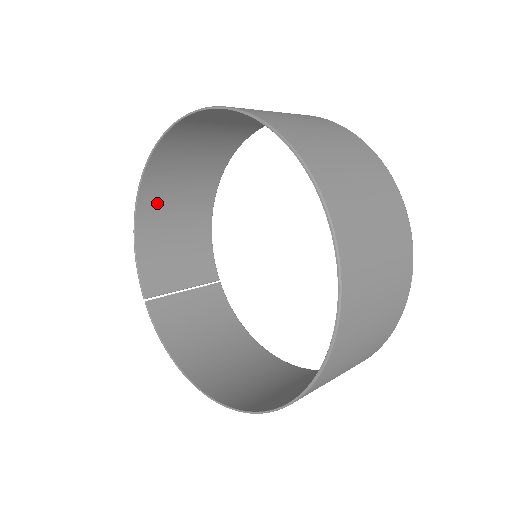
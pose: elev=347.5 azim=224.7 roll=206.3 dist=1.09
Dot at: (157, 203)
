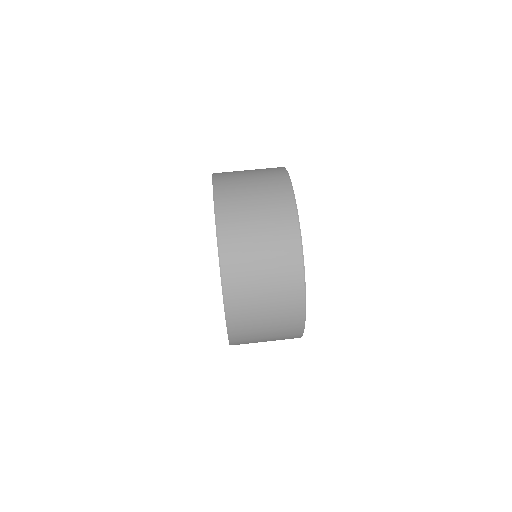
Dot at: (231, 182)
